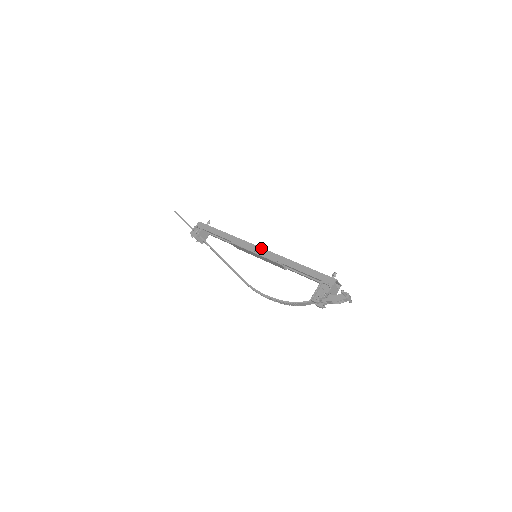
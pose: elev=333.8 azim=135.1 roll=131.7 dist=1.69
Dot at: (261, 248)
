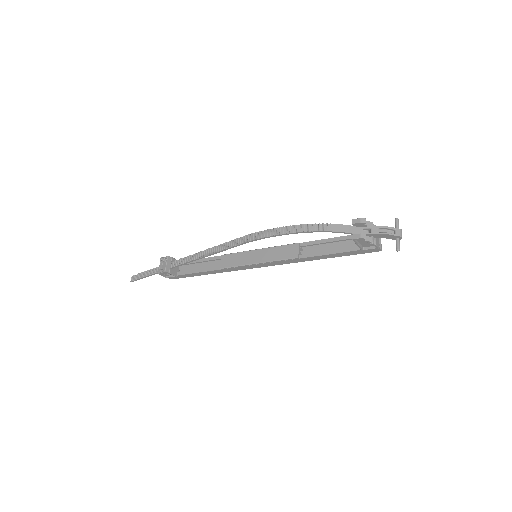
Dot at: occluded
